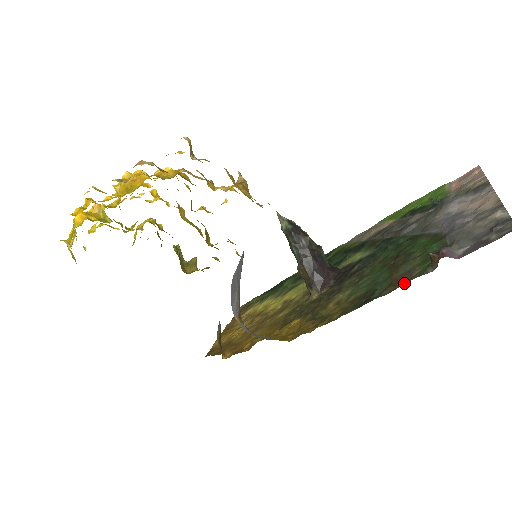
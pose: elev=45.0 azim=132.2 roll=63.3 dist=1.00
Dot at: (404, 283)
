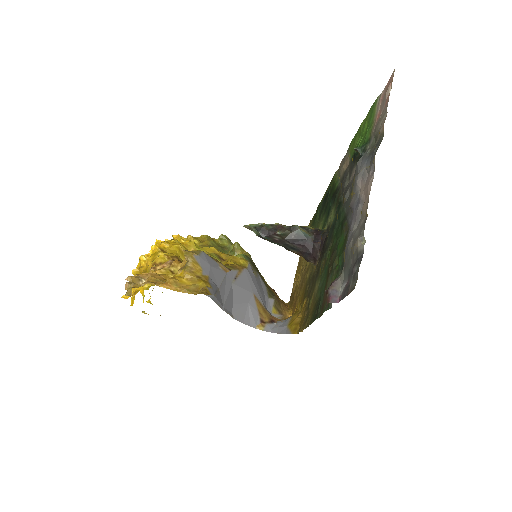
Dot at: (323, 312)
